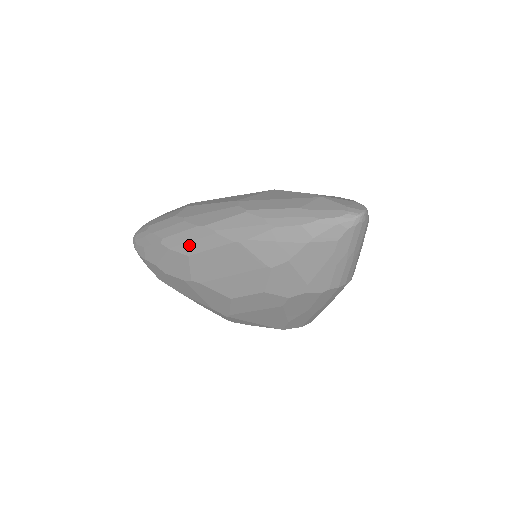
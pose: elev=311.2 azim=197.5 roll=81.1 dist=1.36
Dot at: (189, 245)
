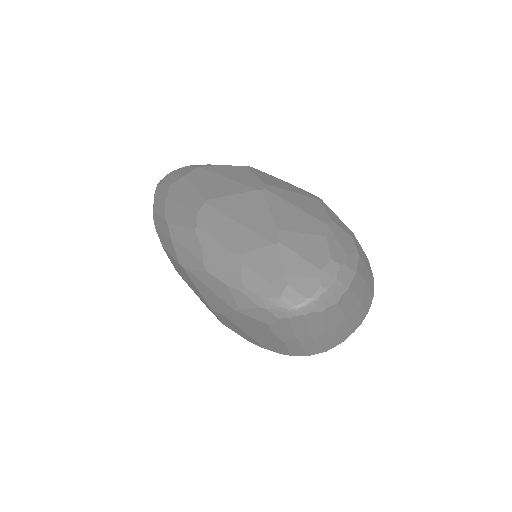
Dot at: (162, 236)
